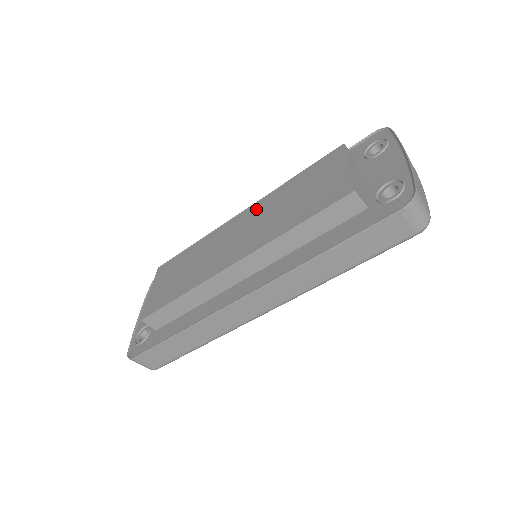
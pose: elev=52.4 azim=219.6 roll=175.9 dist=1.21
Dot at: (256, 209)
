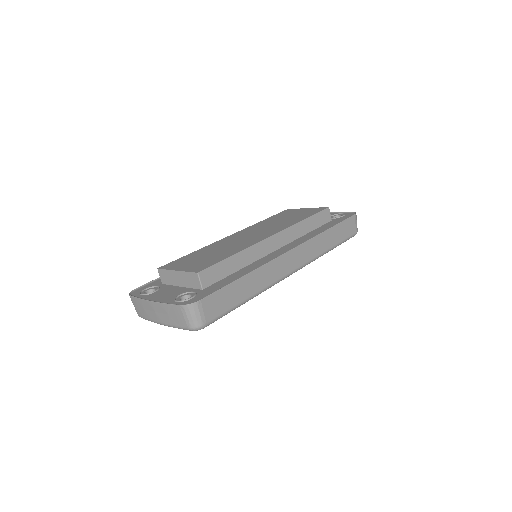
Dot at: (249, 229)
